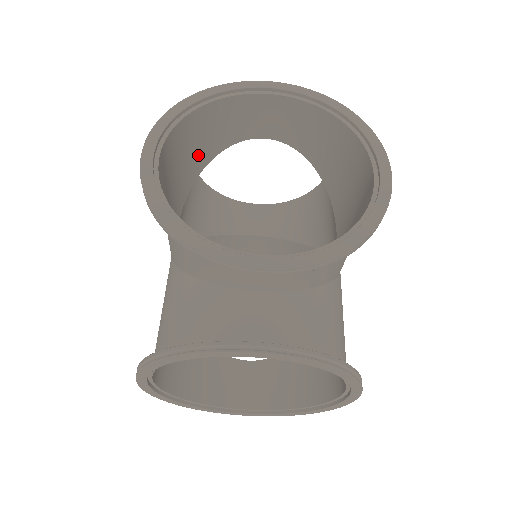
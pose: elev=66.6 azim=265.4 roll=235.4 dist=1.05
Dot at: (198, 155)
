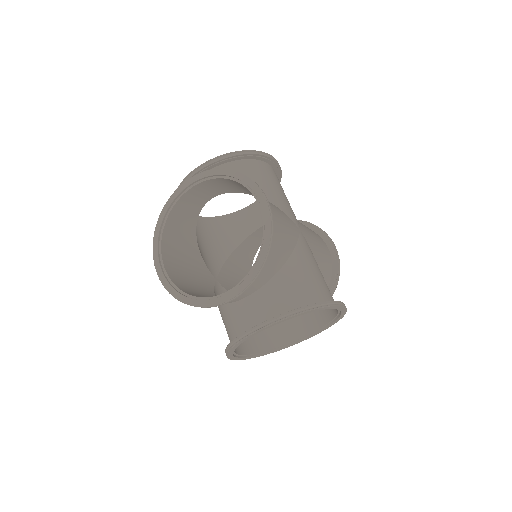
Dot at: (186, 234)
